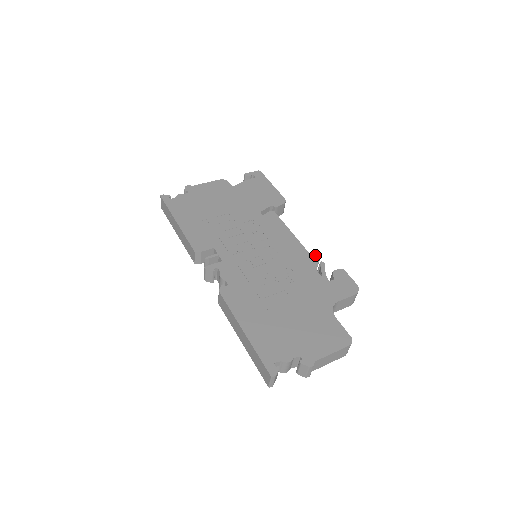
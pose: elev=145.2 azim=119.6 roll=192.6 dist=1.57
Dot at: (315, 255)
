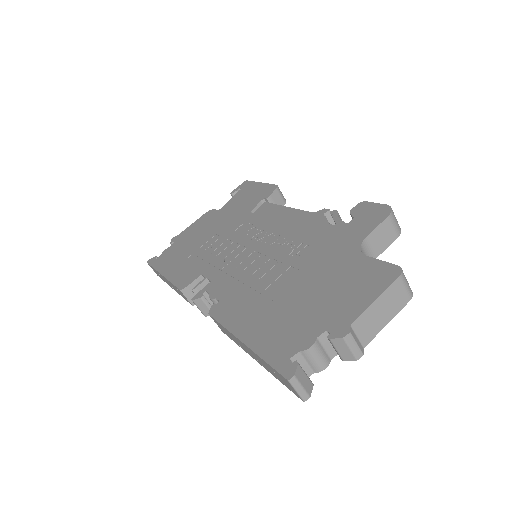
Dot at: (322, 210)
